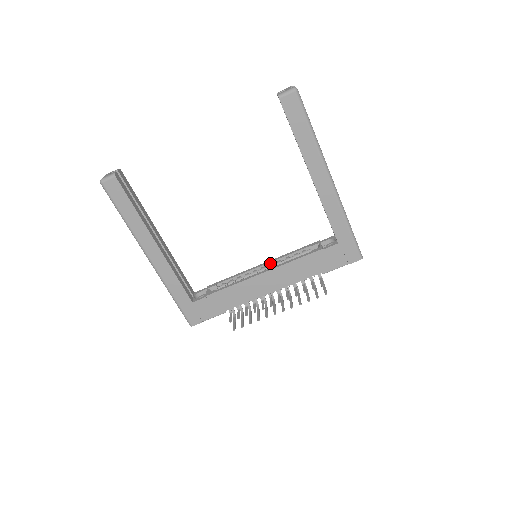
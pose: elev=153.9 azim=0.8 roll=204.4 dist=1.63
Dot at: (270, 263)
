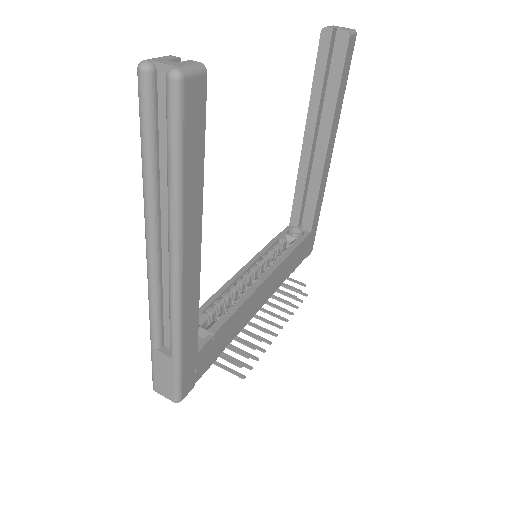
Dot at: (251, 266)
